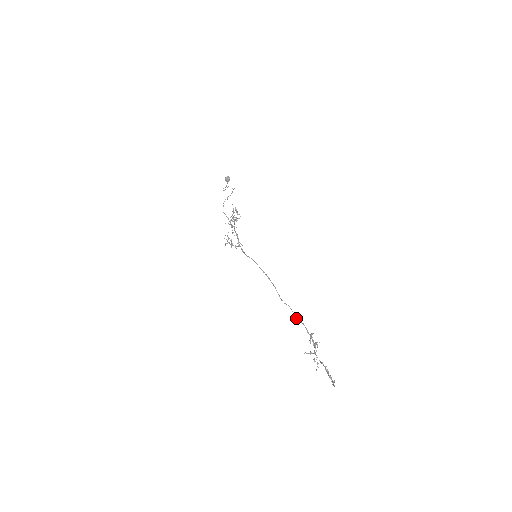
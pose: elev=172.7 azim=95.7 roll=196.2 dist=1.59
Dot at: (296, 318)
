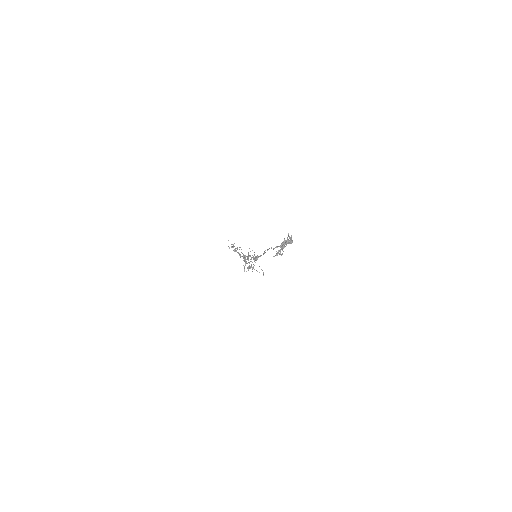
Dot at: (273, 249)
